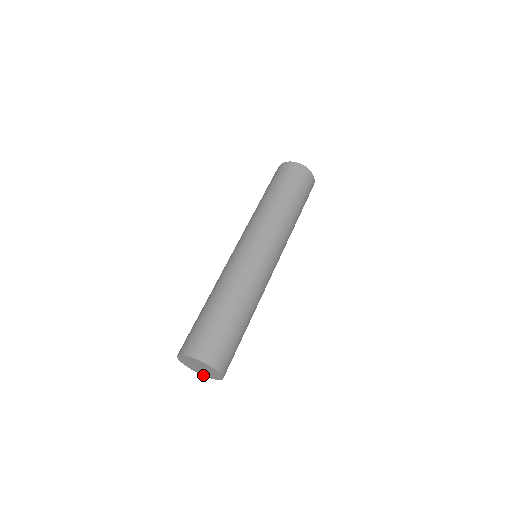
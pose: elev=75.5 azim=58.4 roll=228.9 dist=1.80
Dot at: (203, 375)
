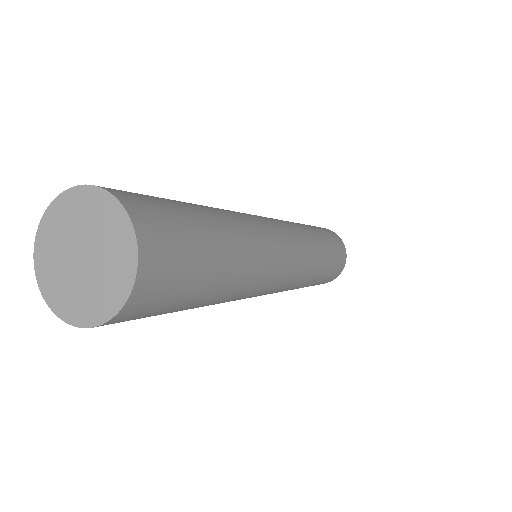
Dot at: (47, 302)
